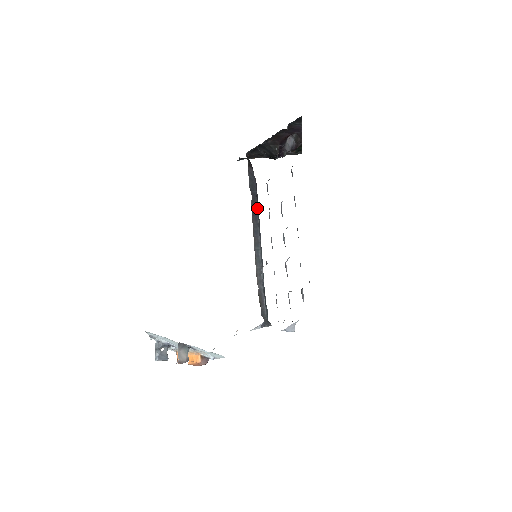
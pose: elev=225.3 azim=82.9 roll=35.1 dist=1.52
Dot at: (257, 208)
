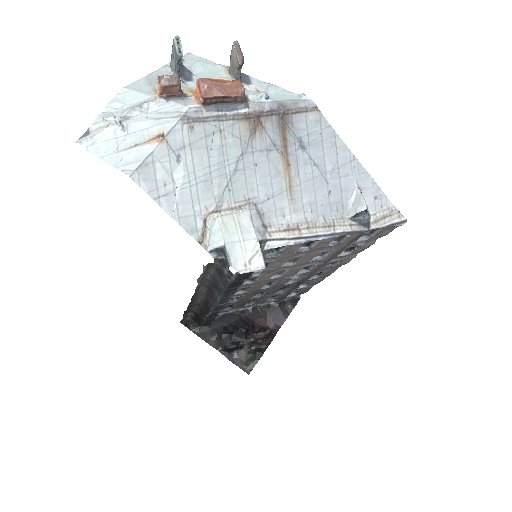
Dot at: occluded
